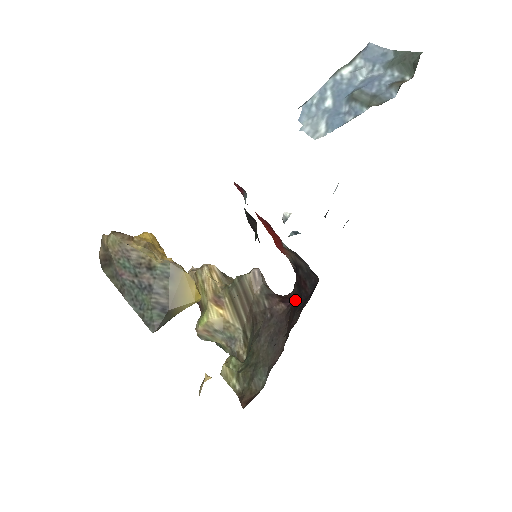
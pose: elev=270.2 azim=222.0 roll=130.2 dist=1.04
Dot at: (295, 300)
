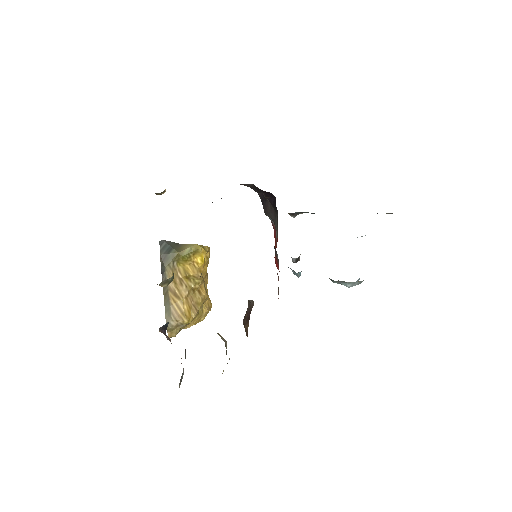
Dot at: occluded
